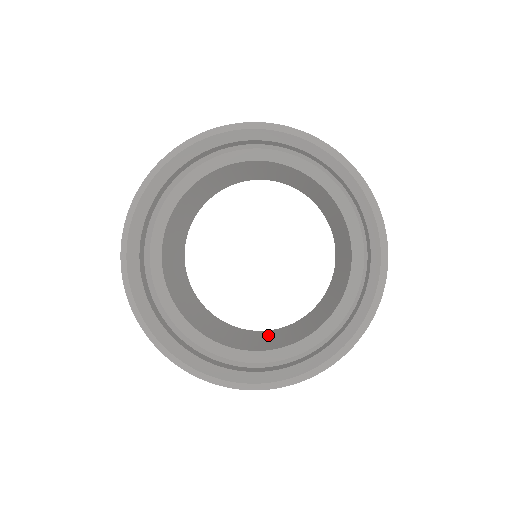
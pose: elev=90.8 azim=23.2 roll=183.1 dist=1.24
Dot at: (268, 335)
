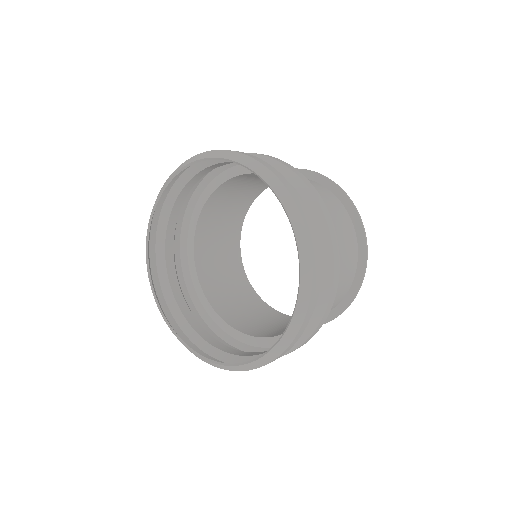
Dot at: occluded
